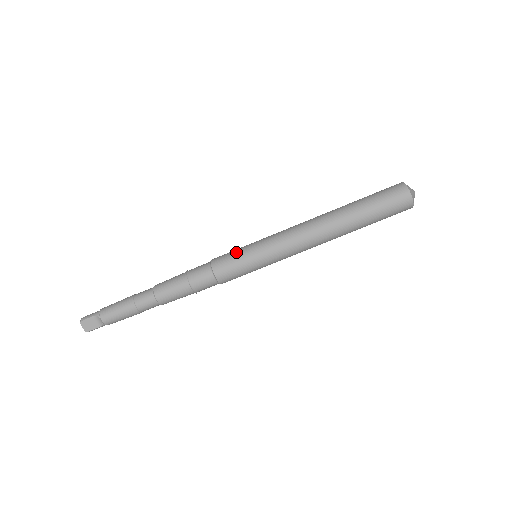
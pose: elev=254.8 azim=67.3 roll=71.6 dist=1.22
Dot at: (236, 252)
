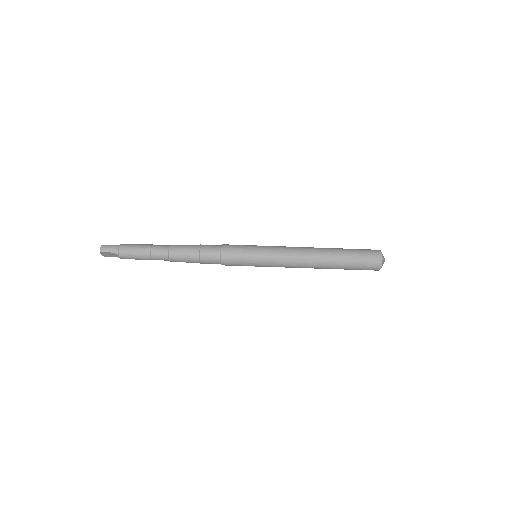
Dot at: (243, 255)
